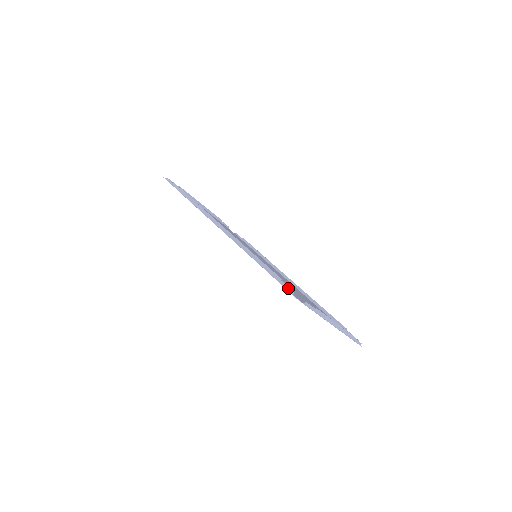
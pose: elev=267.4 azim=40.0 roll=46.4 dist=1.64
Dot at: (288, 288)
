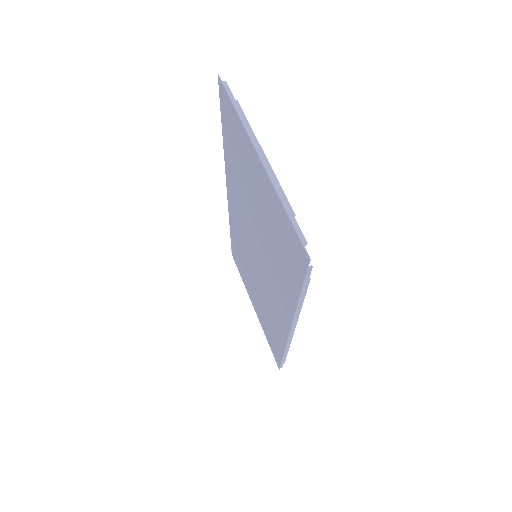
Dot at: occluded
